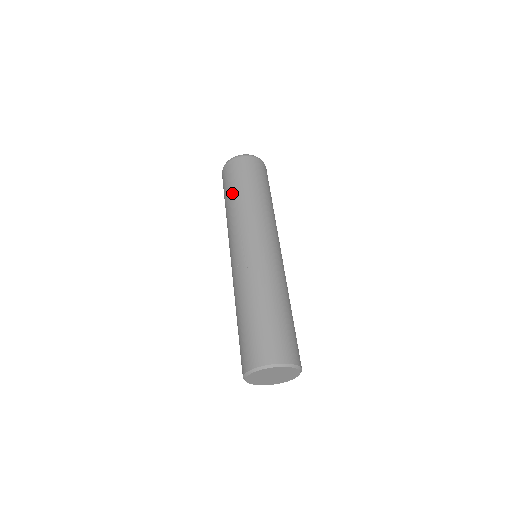
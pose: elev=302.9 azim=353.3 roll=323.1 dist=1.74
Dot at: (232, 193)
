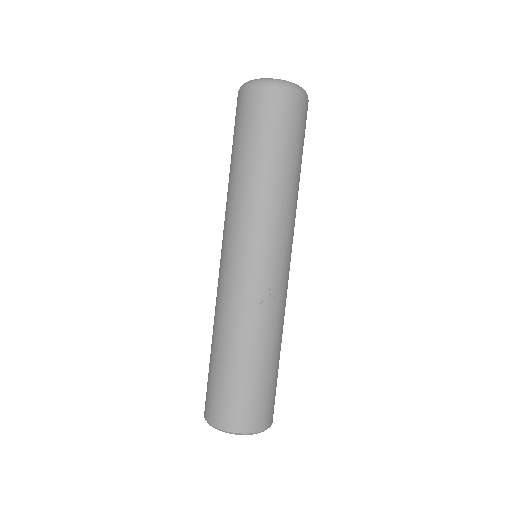
Dot at: (278, 157)
